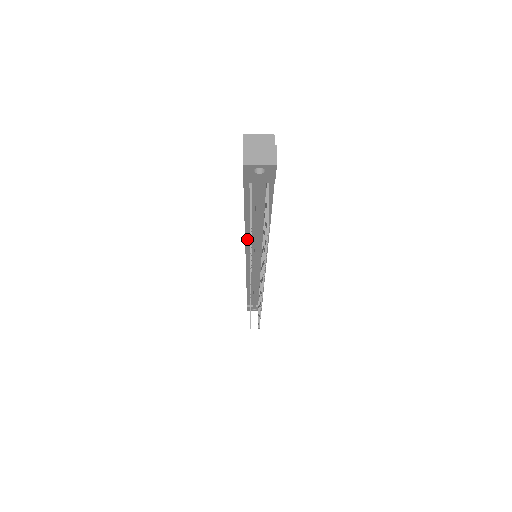
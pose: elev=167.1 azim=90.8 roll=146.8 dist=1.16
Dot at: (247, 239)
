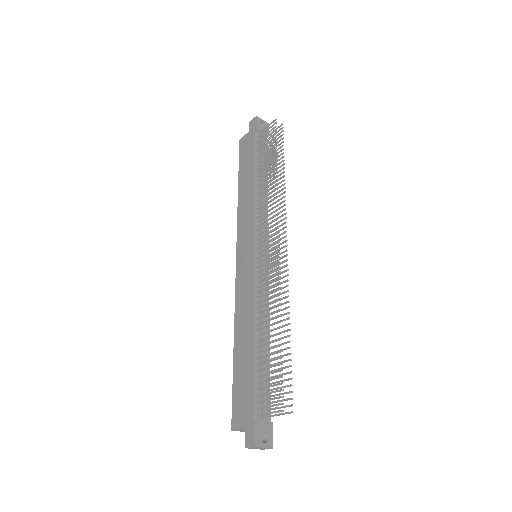
Dot at: (256, 199)
